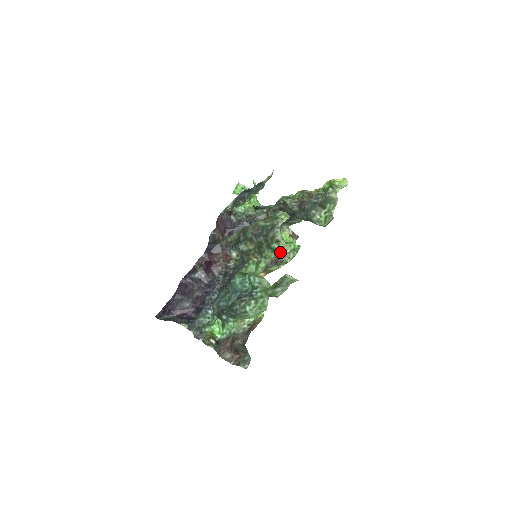
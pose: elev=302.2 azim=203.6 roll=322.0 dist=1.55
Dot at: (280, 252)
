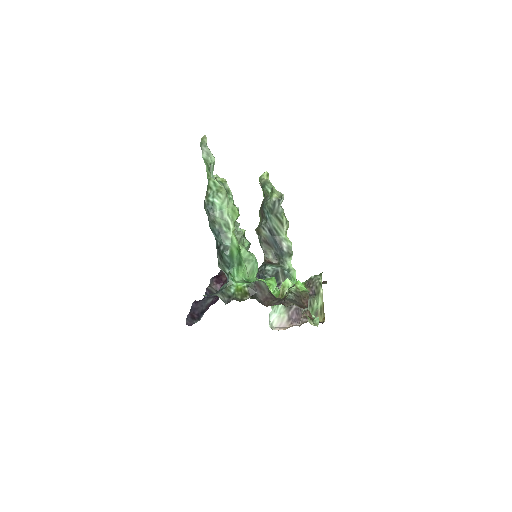
Dot at: (228, 190)
